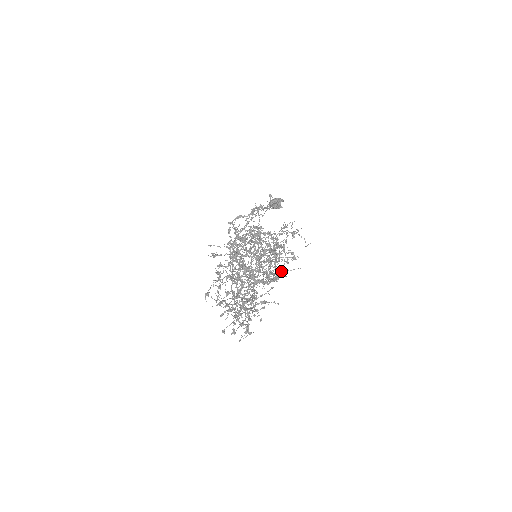
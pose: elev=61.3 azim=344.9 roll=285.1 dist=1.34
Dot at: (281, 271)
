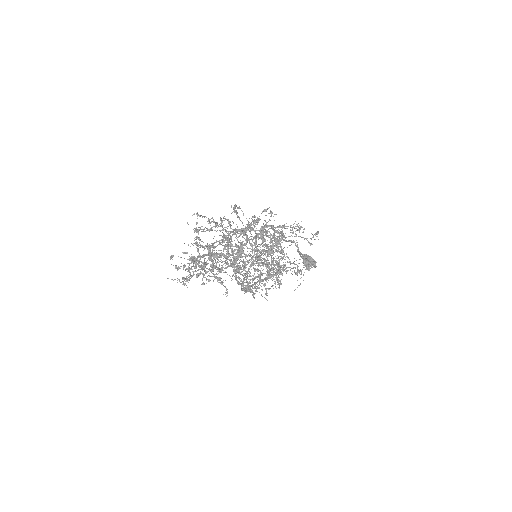
Dot at: occluded
